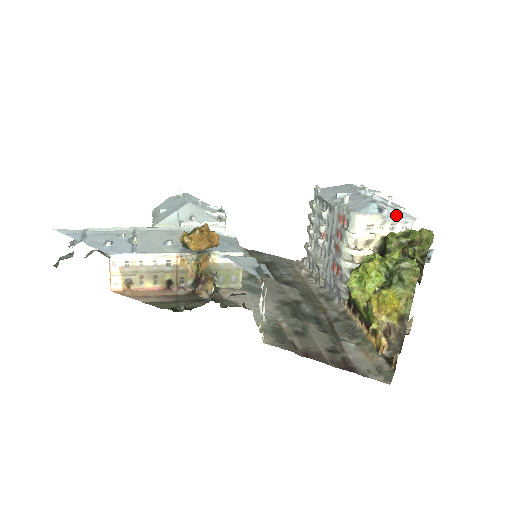
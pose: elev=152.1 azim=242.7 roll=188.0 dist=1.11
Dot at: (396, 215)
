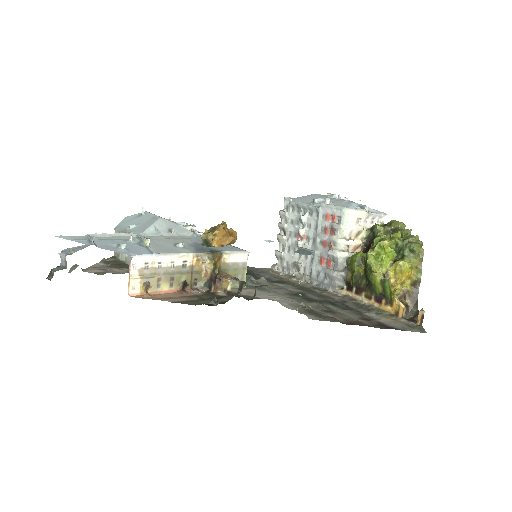
Dot at: (373, 211)
